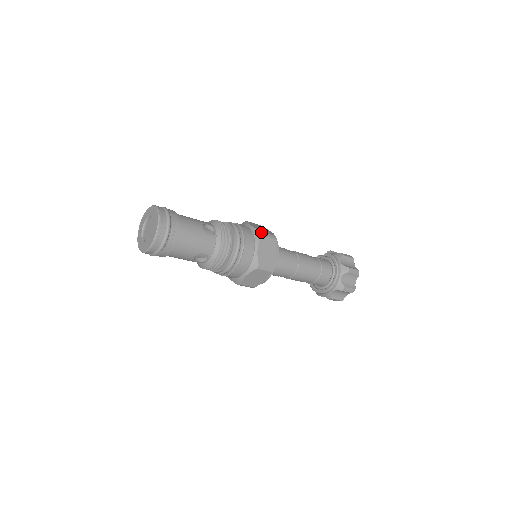
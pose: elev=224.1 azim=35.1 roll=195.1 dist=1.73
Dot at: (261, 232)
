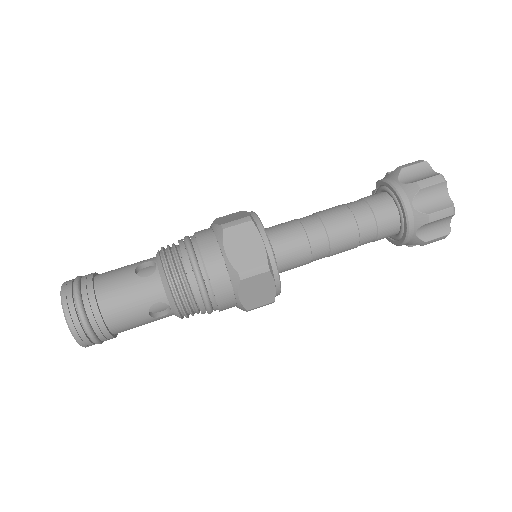
Dot at: (221, 225)
